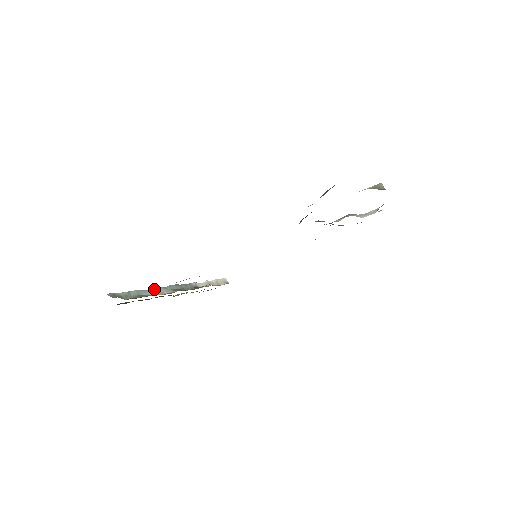
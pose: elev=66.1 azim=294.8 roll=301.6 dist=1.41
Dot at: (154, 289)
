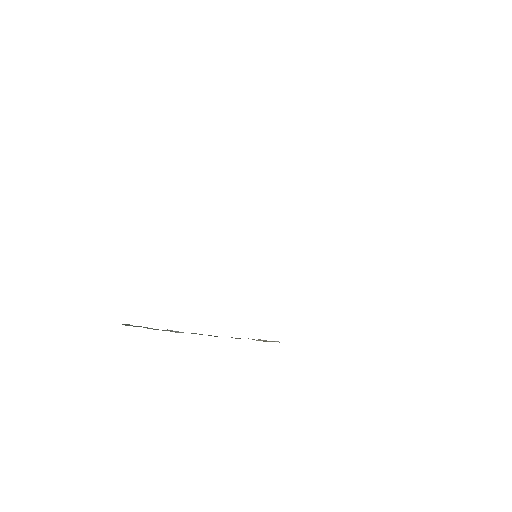
Dot at: (167, 330)
